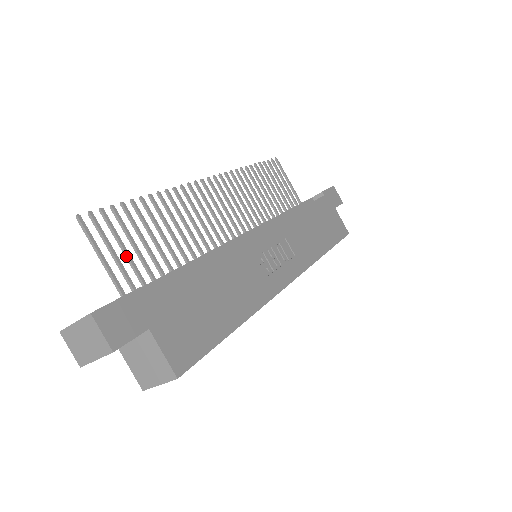
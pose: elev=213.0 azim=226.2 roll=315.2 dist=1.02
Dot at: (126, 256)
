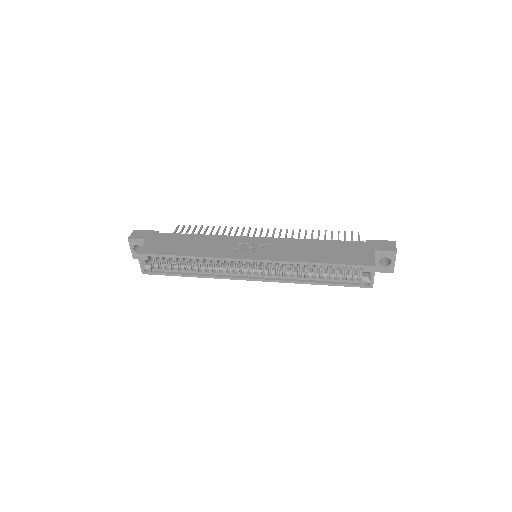
Dot at: occluded
